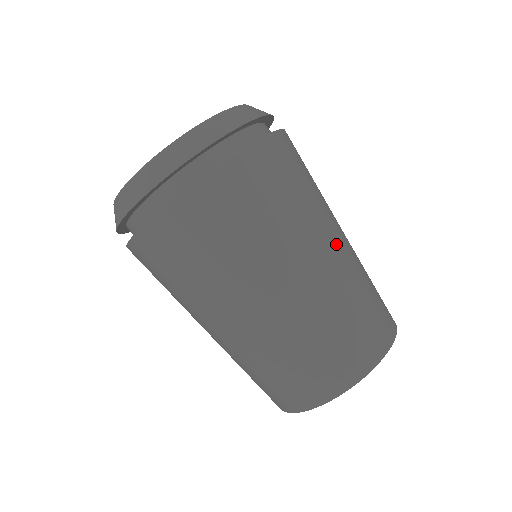
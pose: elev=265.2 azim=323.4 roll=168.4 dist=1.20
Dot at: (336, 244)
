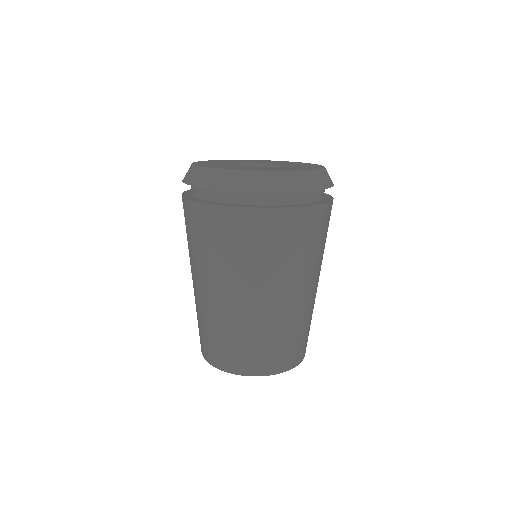
Dot at: (274, 300)
